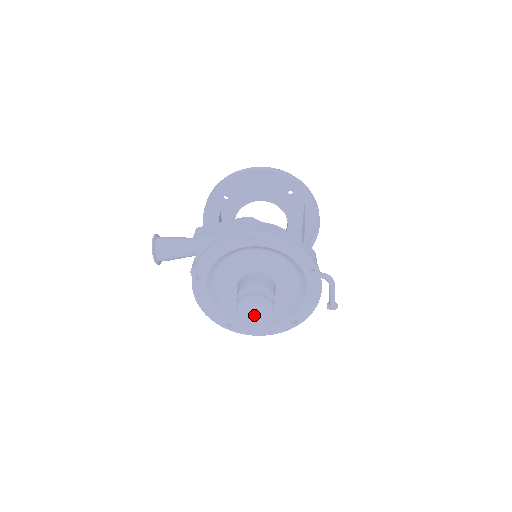
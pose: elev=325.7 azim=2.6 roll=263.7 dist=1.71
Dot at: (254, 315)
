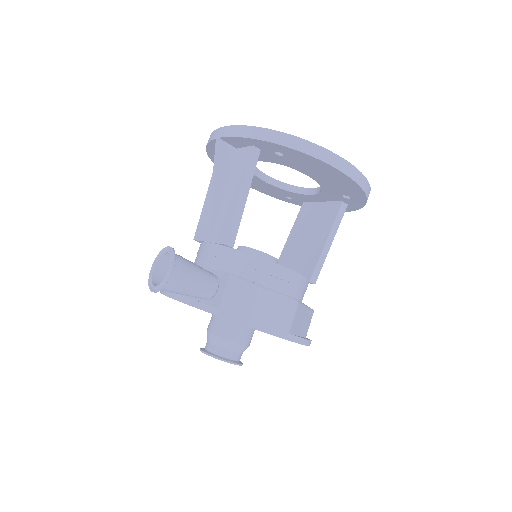
Dot at: occluded
